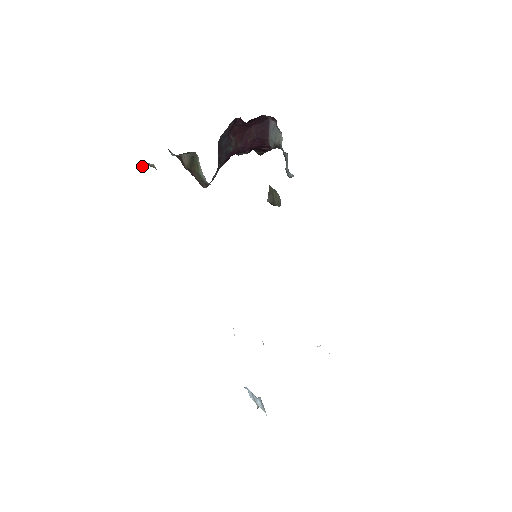
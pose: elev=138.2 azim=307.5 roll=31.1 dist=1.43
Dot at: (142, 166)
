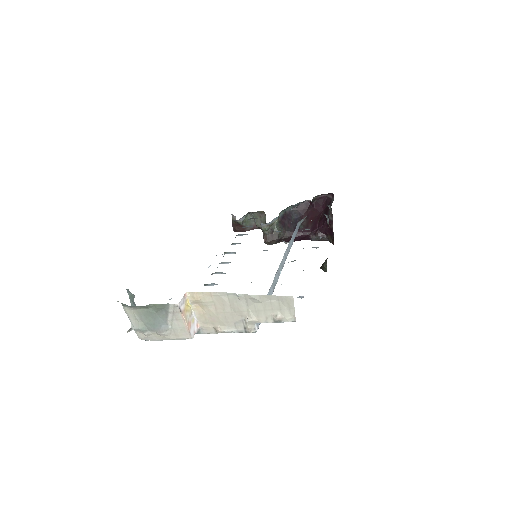
Dot at: (232, 224)
